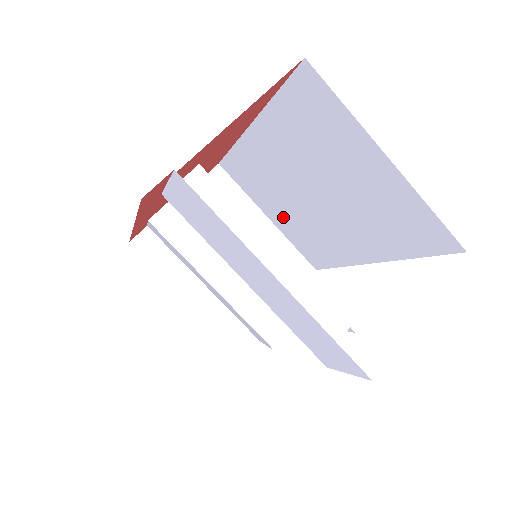
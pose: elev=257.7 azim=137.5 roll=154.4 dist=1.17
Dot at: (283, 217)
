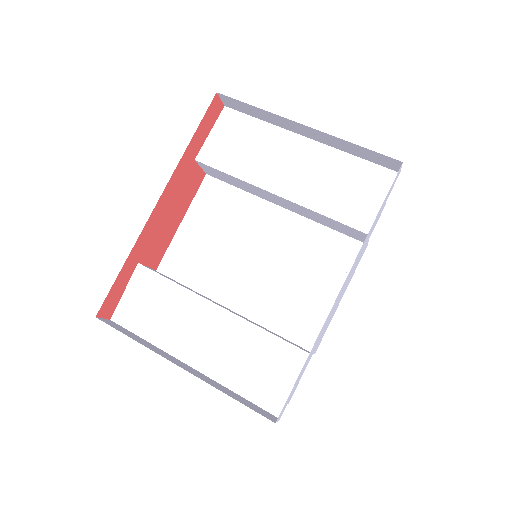
Dot at: occluded
